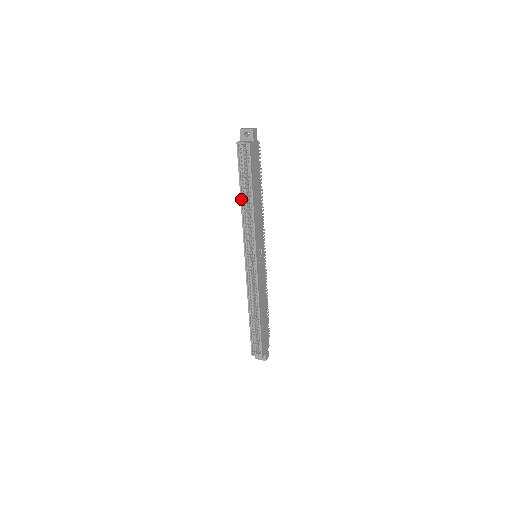
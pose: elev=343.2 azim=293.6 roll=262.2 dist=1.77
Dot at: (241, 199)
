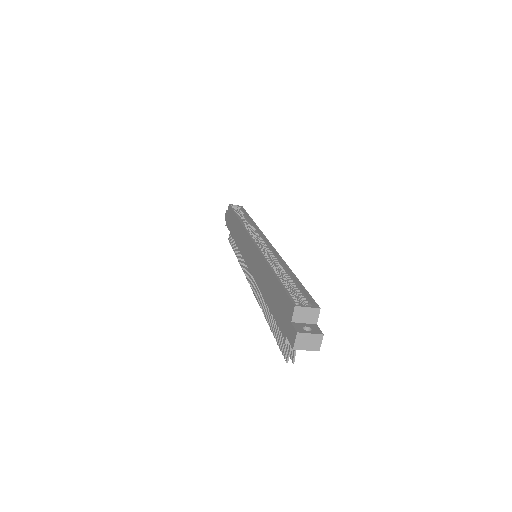
Dot at: (238, 217)
